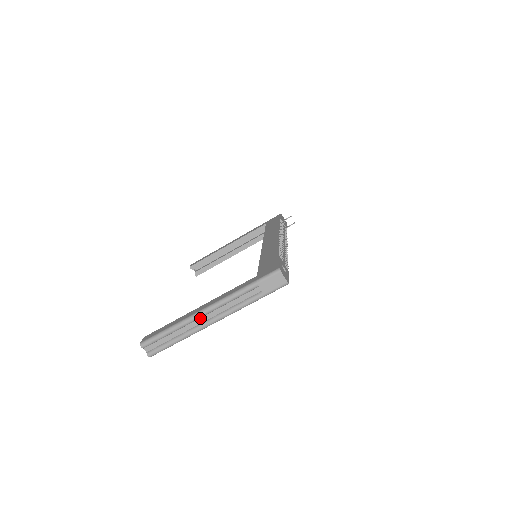
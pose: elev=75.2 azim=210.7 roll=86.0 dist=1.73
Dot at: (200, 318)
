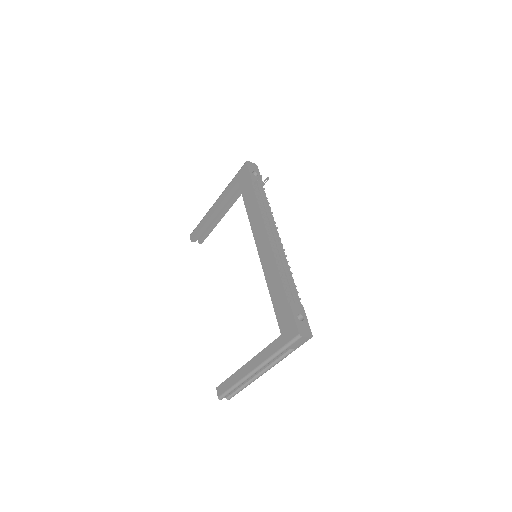
Dot at: (253, 374)
